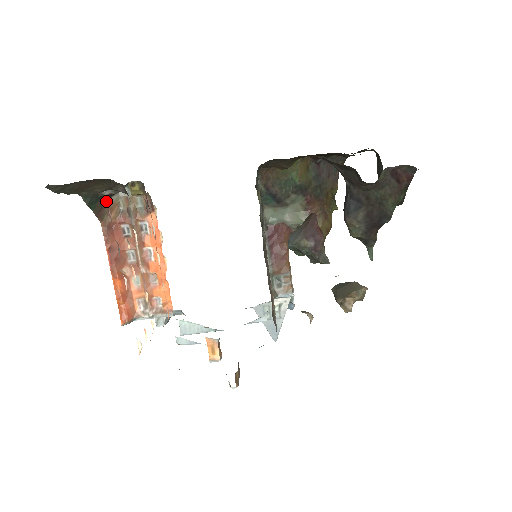
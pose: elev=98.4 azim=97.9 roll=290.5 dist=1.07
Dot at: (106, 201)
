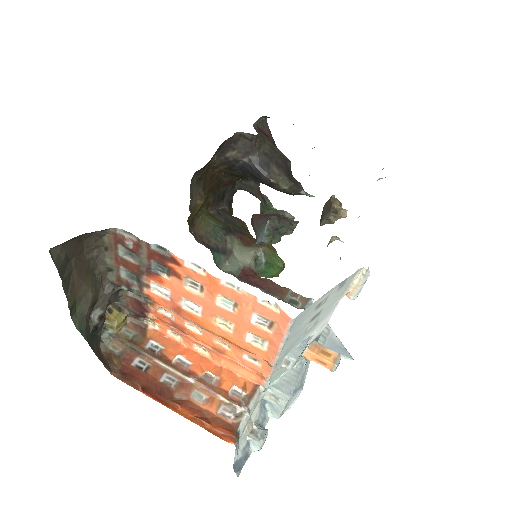
Dot at: (98, 351)
